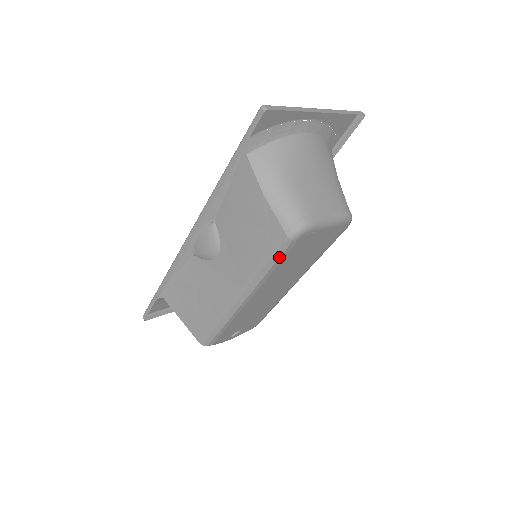
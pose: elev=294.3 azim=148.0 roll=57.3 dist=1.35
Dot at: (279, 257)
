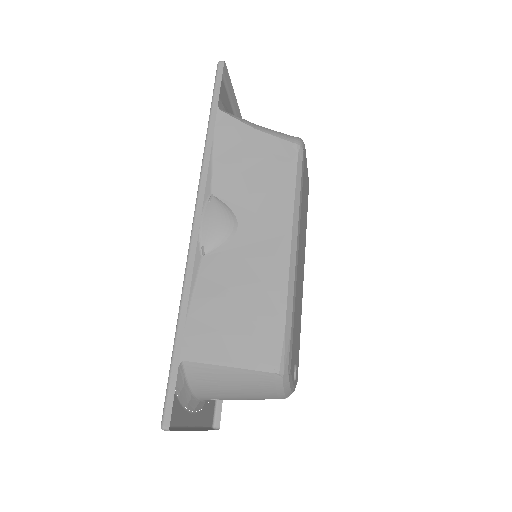
Dot at: (301, 173)
